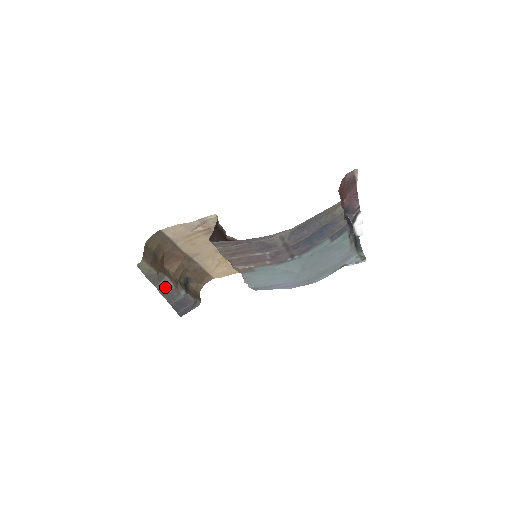
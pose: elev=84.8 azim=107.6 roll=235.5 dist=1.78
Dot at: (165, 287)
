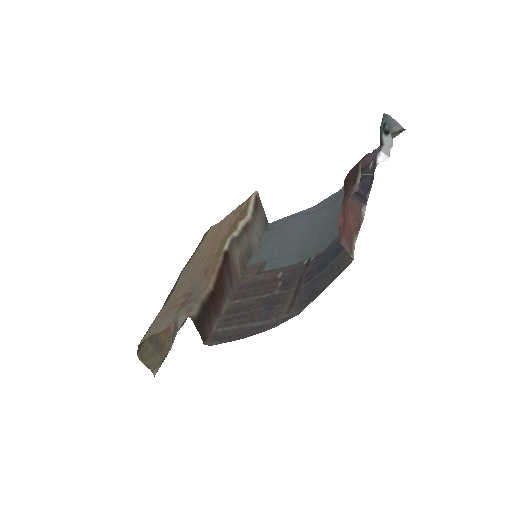
Dot at: (185, 320)
